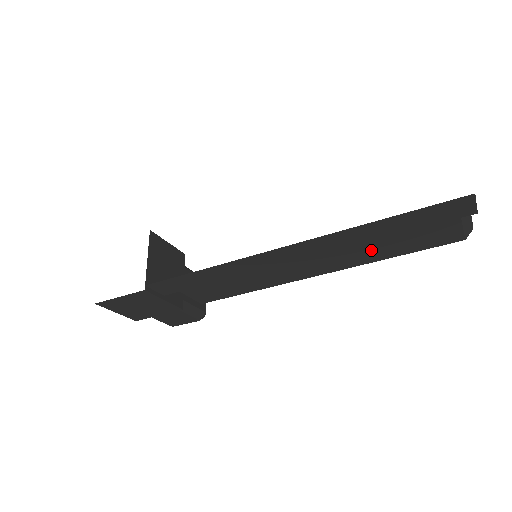
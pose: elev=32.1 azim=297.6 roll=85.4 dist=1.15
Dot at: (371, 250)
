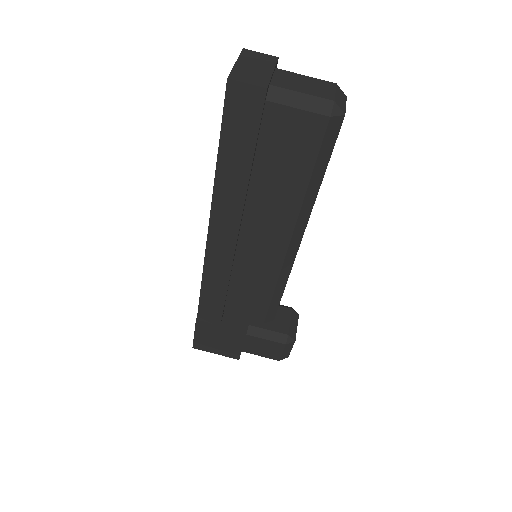
Dot at: (277, 189)
